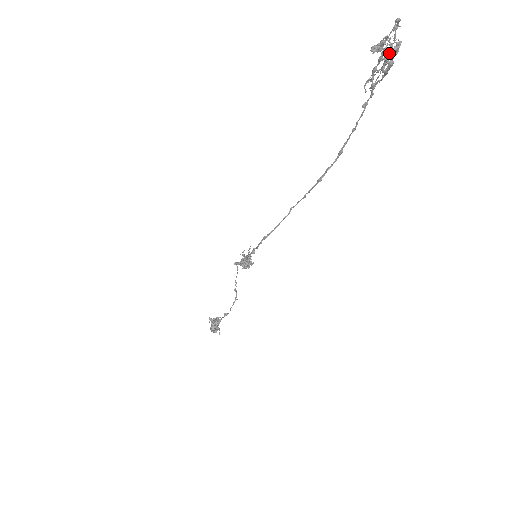
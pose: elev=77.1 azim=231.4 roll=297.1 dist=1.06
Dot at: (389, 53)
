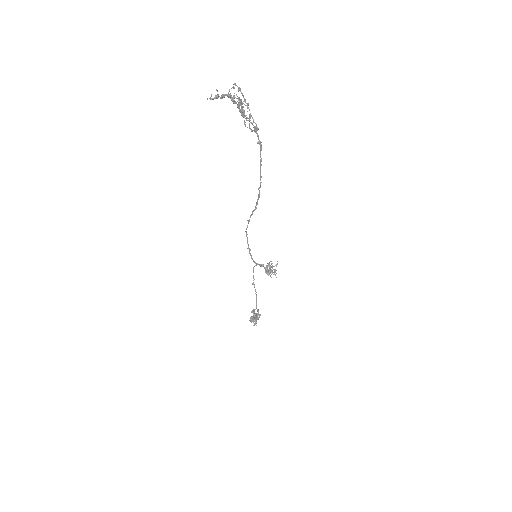
Dot at: (214, 97)
